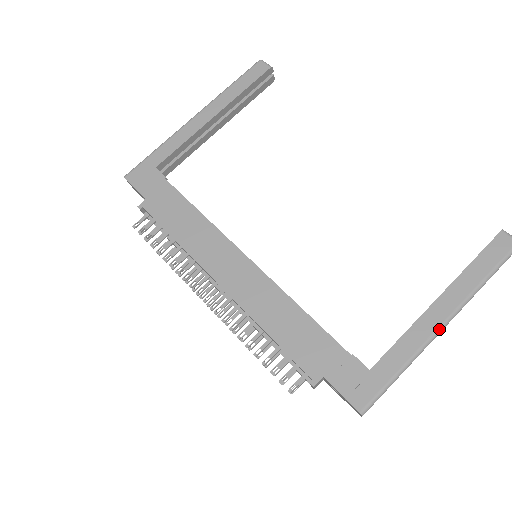
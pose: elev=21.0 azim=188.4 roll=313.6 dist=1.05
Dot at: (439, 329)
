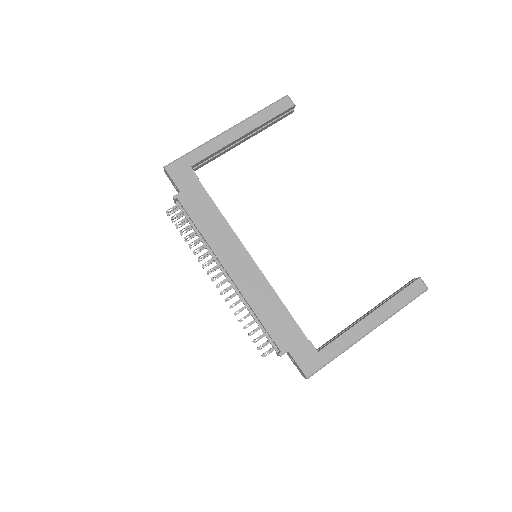
Dot at: (366, 334)
